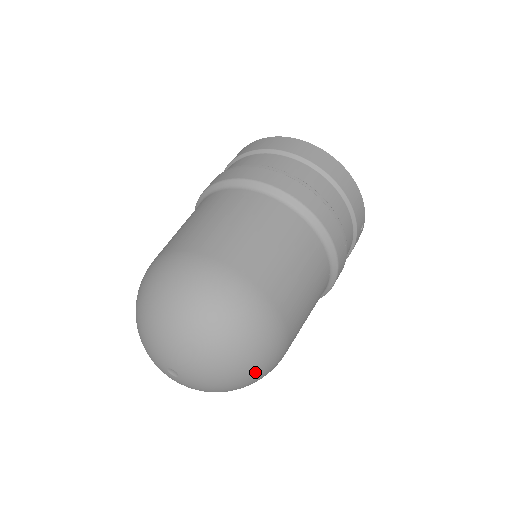
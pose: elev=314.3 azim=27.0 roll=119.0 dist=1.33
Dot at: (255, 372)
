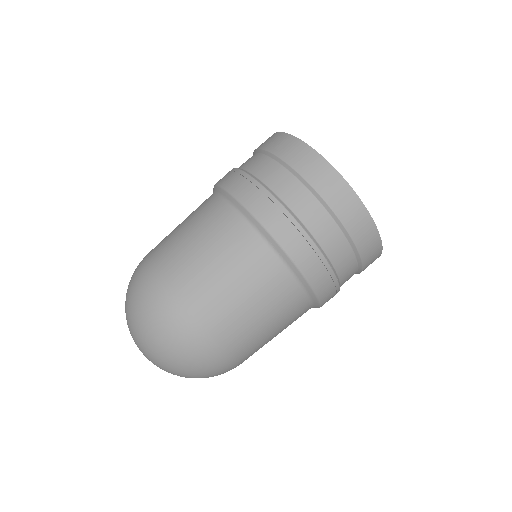
Dot at: occluded
